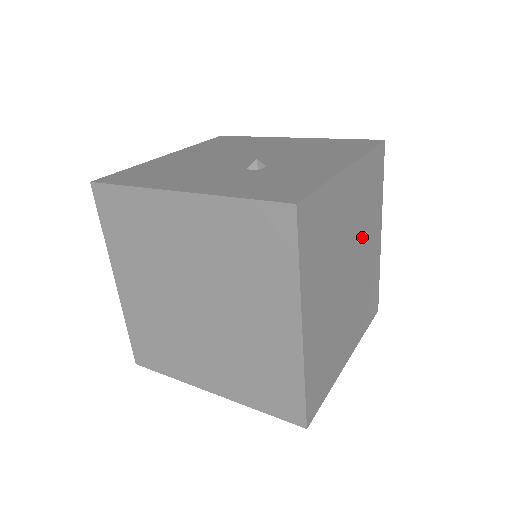
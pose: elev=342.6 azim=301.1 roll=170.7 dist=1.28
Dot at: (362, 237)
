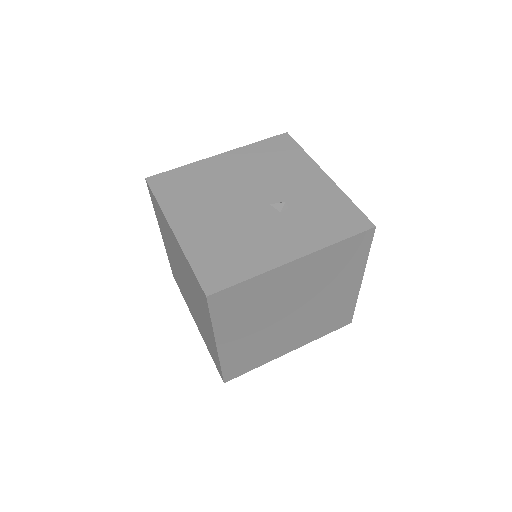
Dot at: occluded
